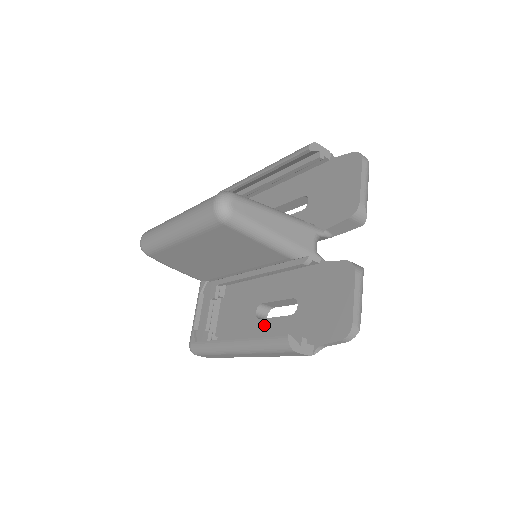
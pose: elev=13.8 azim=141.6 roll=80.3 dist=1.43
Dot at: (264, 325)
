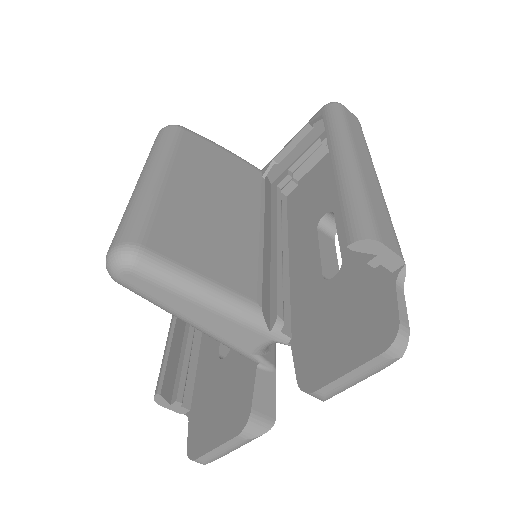
Dot at: occluded
